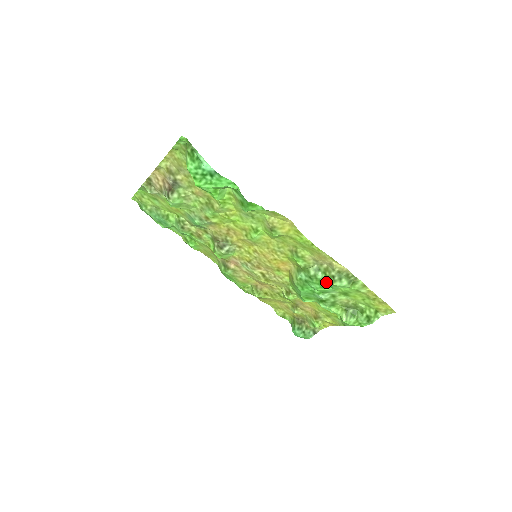
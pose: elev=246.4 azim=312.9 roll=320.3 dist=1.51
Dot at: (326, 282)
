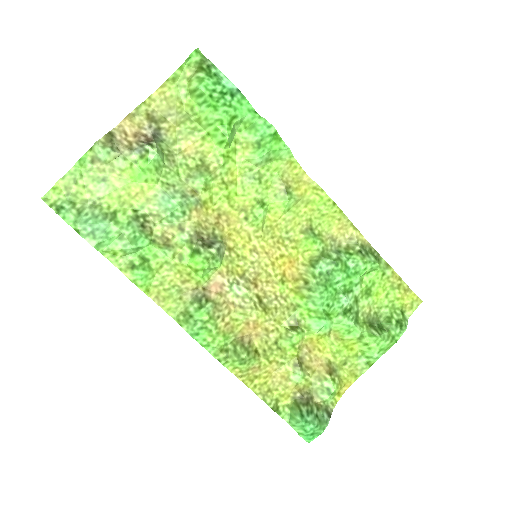
Dot at: (352, 266)
